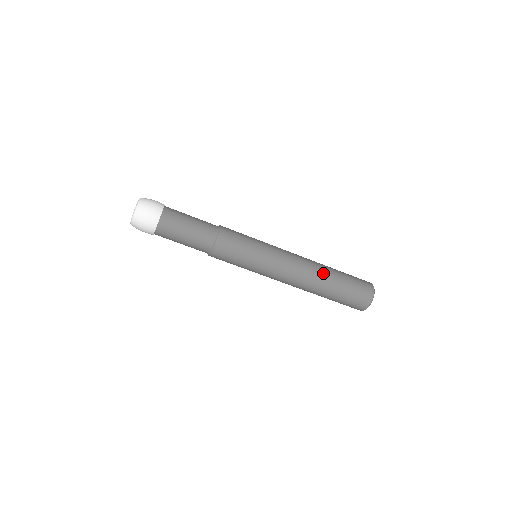
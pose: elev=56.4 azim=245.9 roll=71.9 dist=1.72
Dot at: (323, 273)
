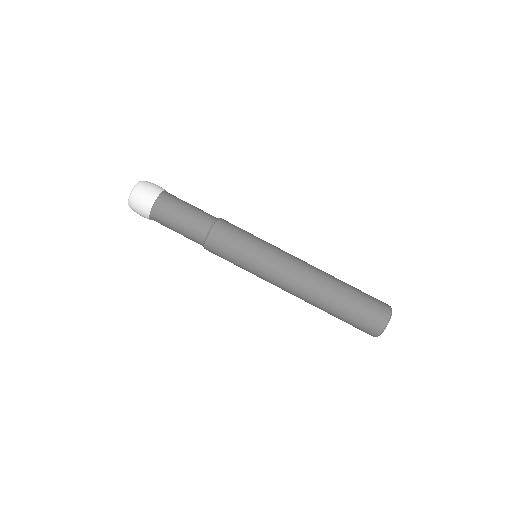
Dot at: (327, 286)
